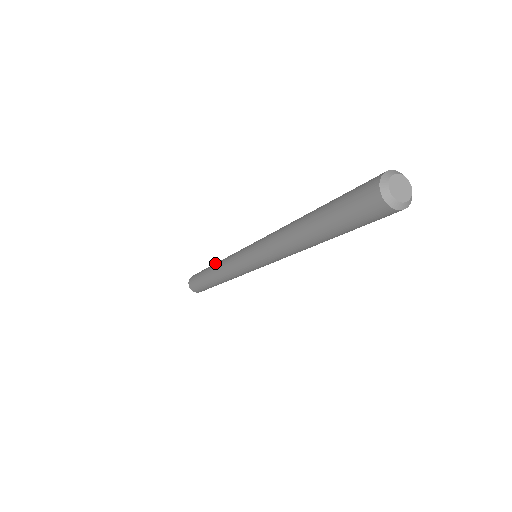
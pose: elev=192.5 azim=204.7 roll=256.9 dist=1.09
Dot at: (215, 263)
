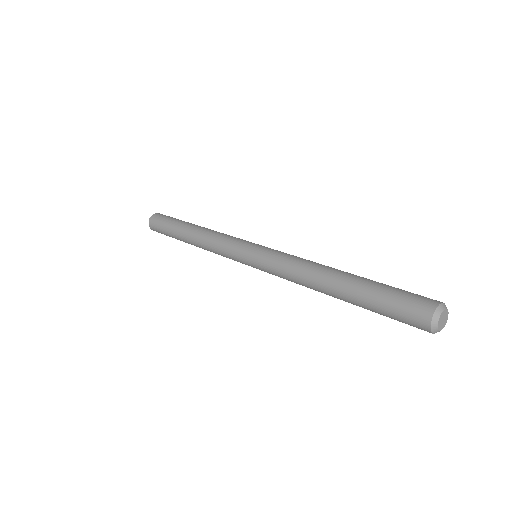
Dot at: (196, 226)
